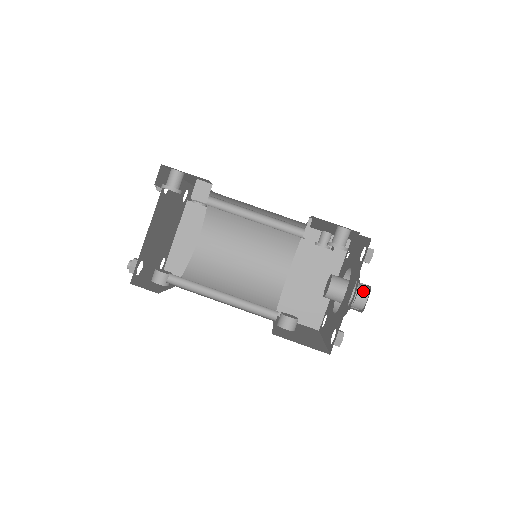
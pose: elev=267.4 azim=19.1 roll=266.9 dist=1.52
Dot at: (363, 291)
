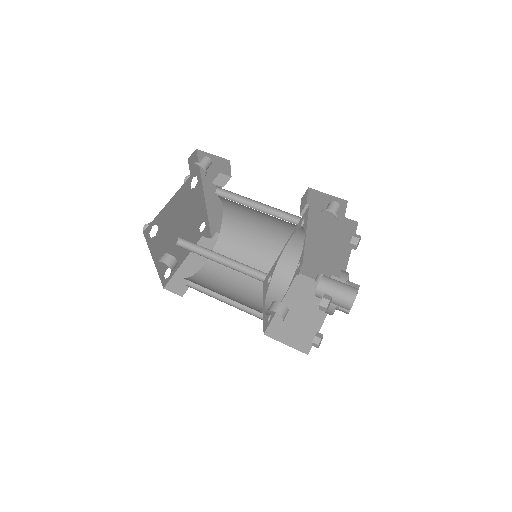
Dot at: (352, 287)
